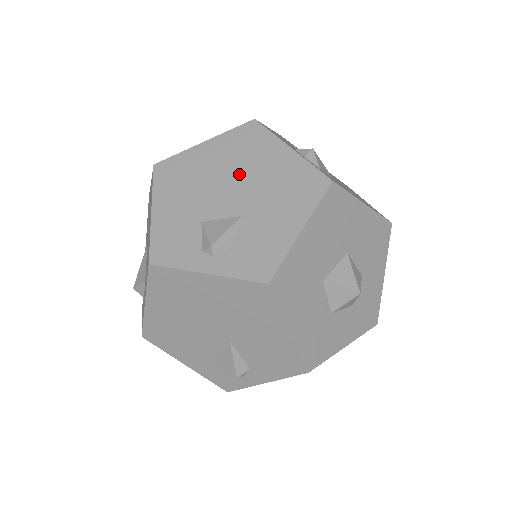
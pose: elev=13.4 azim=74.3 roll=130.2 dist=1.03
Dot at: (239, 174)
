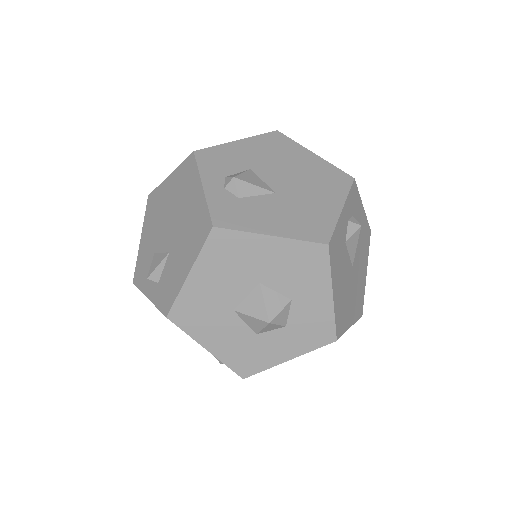
Dot at: (176, 211)
